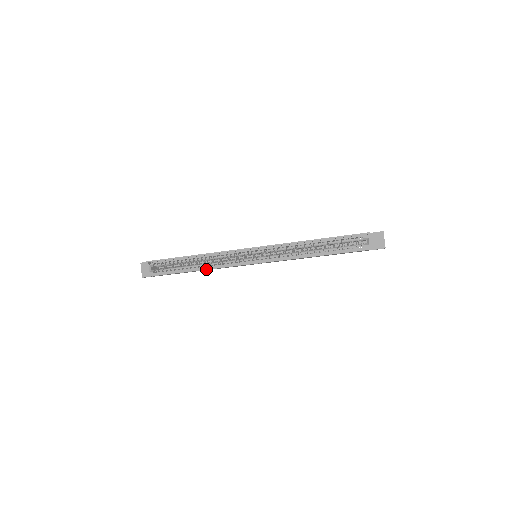
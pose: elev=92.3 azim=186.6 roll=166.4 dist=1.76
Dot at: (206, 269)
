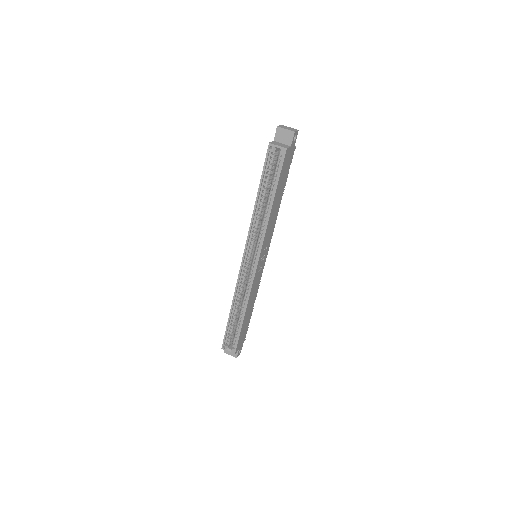
Dot at: (246, 307)
